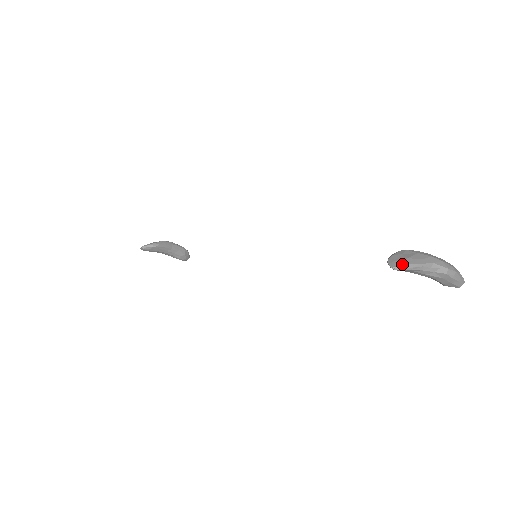
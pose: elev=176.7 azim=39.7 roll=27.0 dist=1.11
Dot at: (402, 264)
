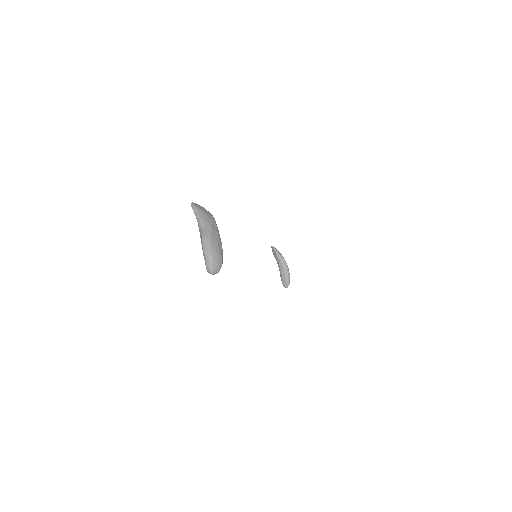
Dot at: (195, 205)
